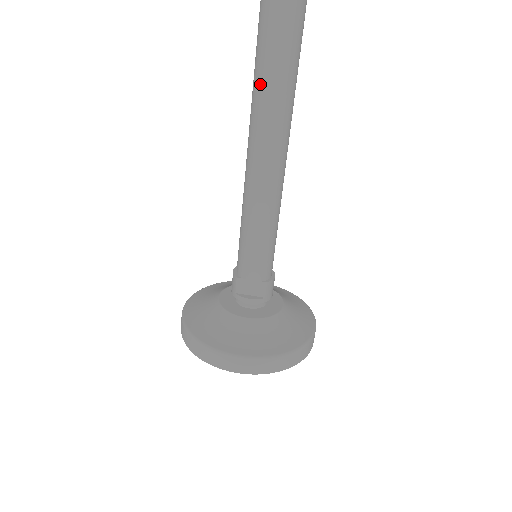
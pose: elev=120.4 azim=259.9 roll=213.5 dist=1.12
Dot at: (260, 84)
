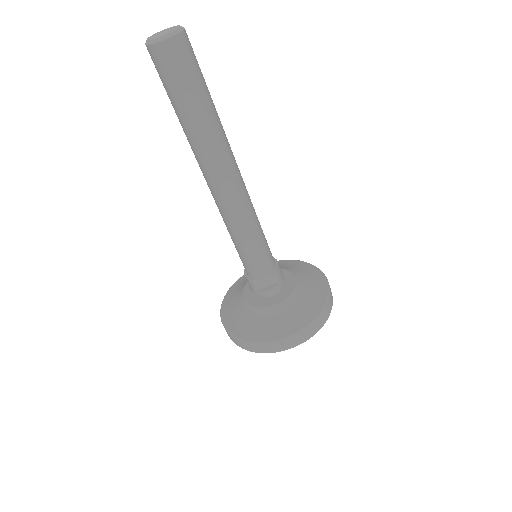
Dot at: (194, 139)
